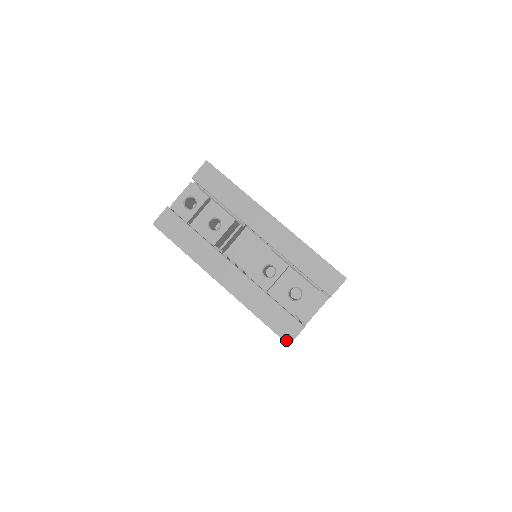
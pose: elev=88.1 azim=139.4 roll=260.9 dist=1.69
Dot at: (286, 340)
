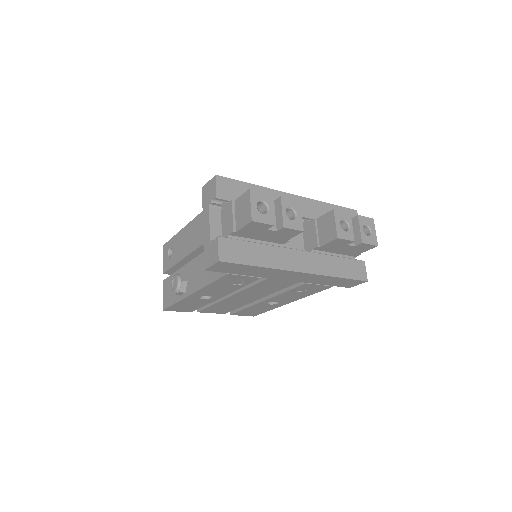
Dot at: (364, 279)
